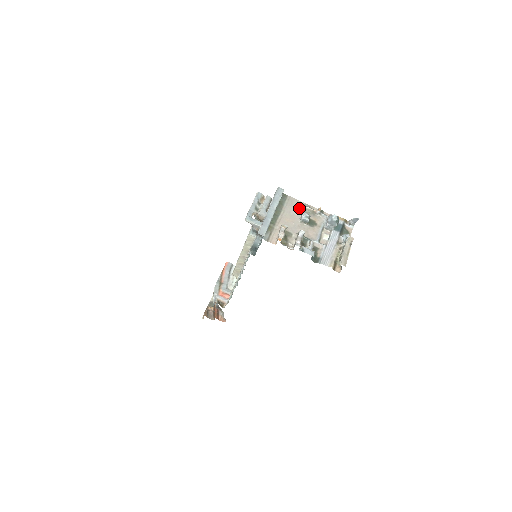
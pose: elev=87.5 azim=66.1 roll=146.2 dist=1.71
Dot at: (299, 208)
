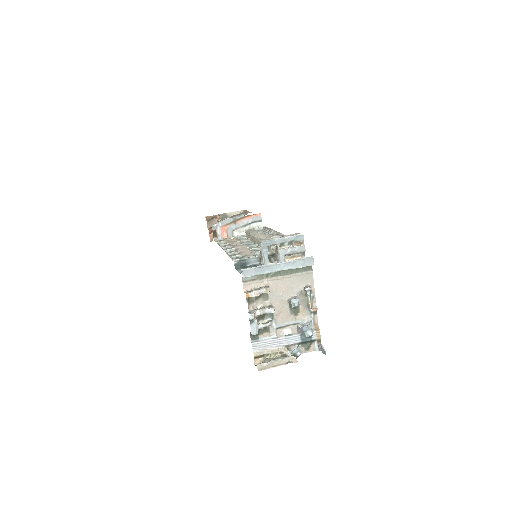
Dot at: (304, 289)
